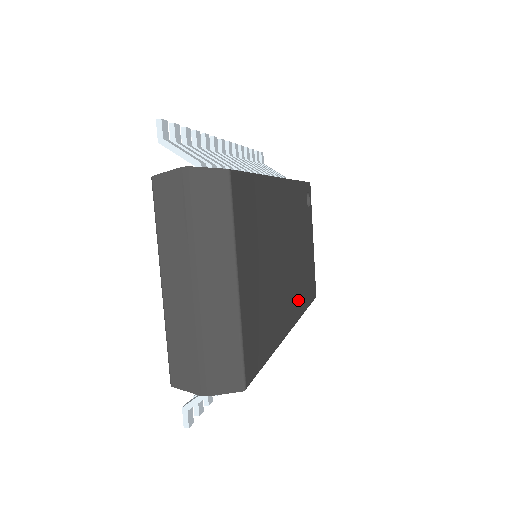
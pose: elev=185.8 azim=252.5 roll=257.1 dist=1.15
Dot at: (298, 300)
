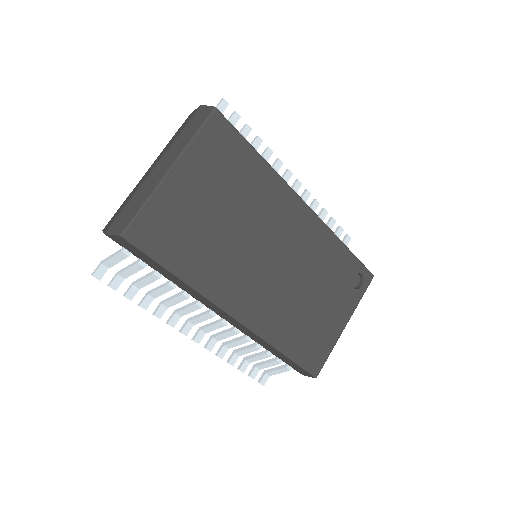
Dot at: (268, 318)
